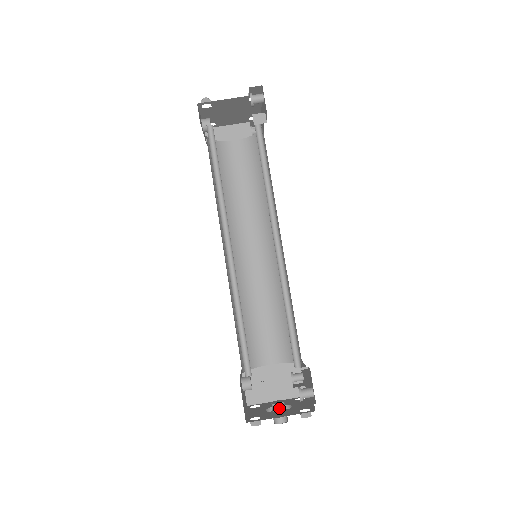
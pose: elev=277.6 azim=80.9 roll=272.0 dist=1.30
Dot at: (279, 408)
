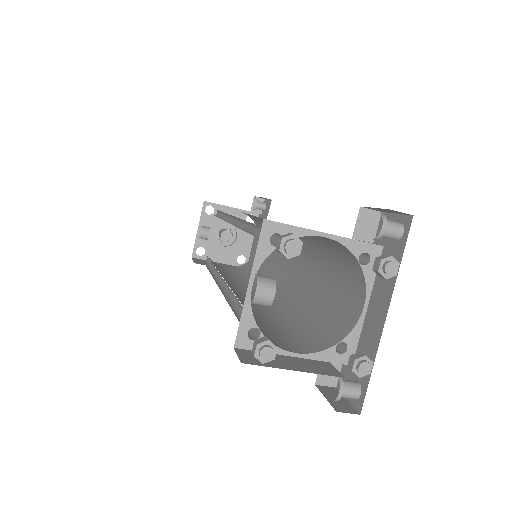
Dot at: (225, 241)
